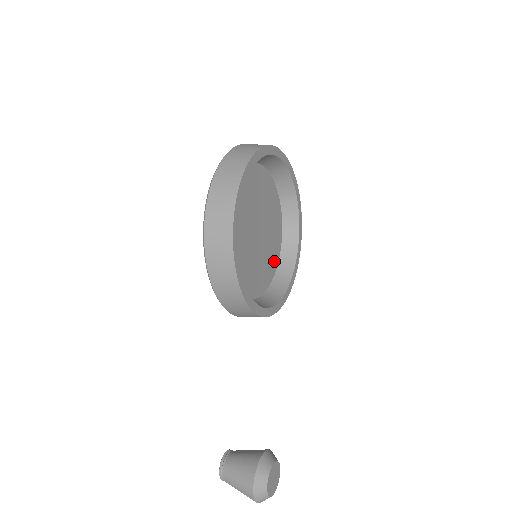
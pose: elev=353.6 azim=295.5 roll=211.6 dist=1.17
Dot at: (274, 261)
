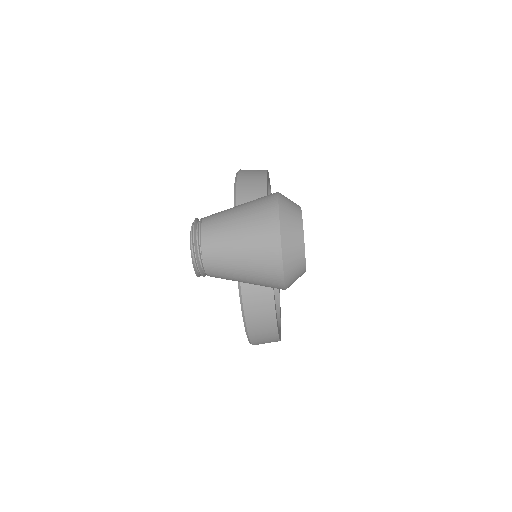
Dot at: occluded
